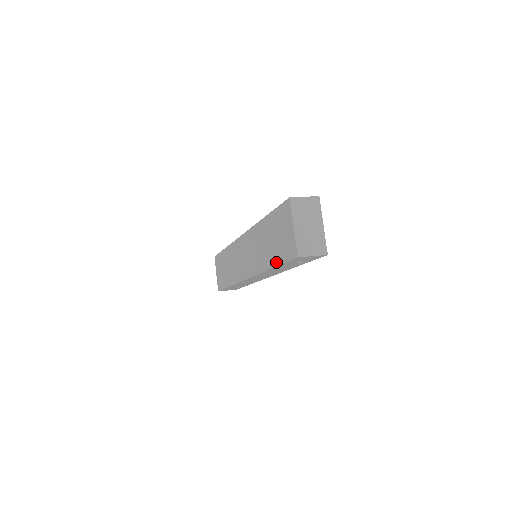
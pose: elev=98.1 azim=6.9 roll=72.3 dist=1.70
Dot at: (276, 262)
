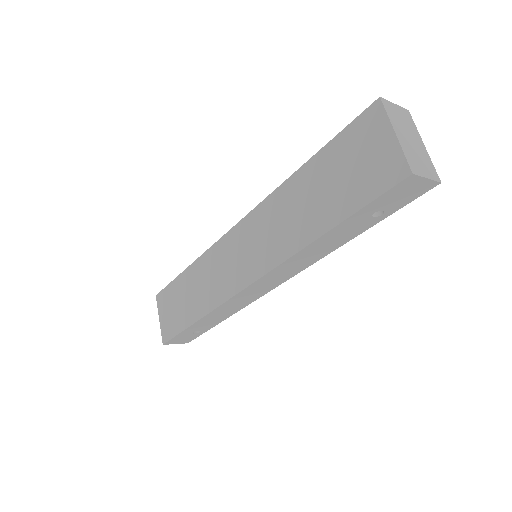
Dot at: (341, 215)
